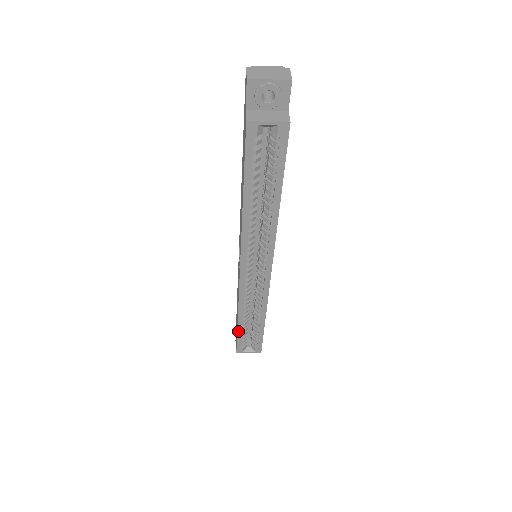
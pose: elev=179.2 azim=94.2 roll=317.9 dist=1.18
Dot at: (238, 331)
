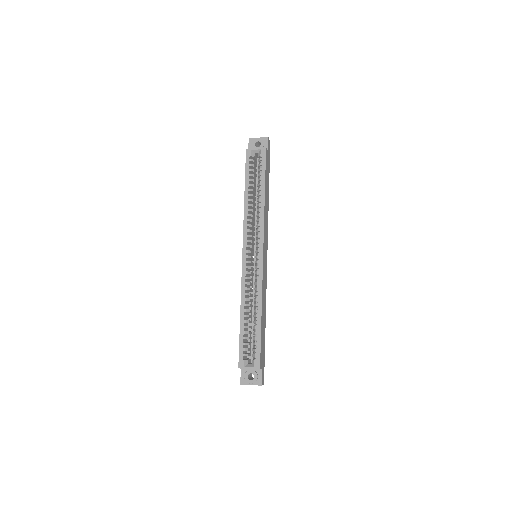
Dot at: (240, 332)
